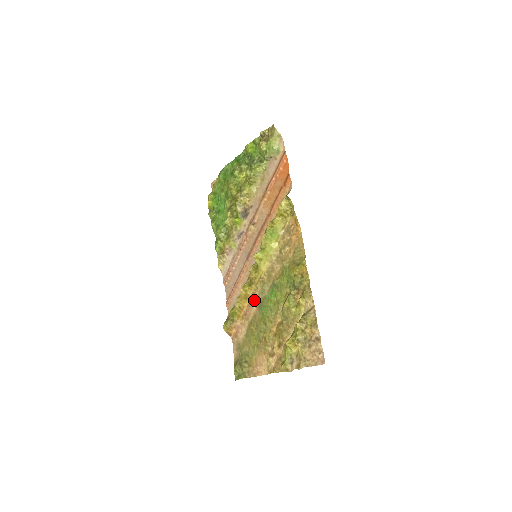
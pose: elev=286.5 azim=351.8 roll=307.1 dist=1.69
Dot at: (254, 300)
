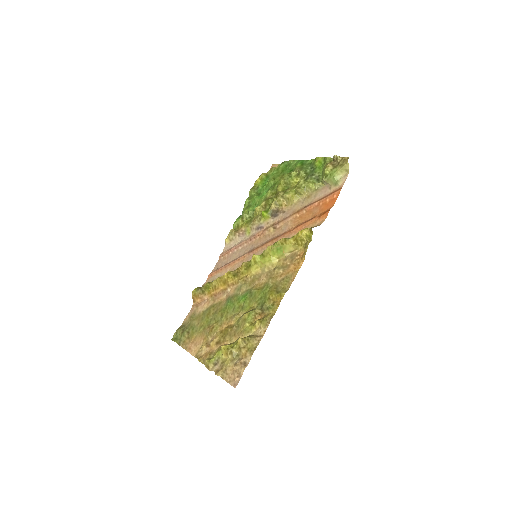
Dot at: (229, 290)
